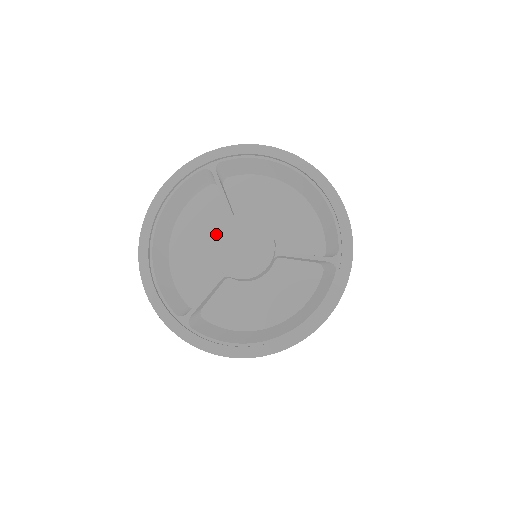
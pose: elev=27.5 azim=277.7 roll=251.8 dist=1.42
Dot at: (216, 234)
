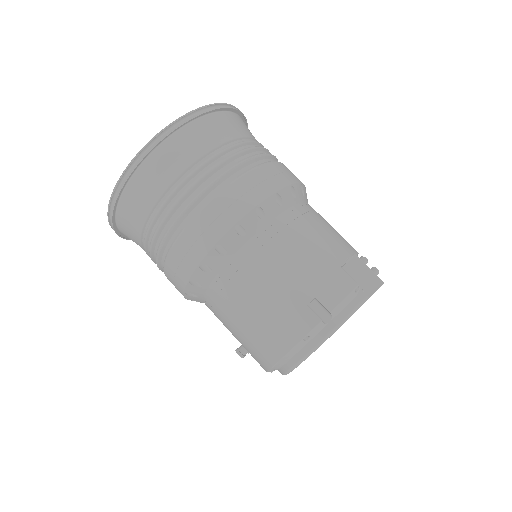
Dot at: occluded
